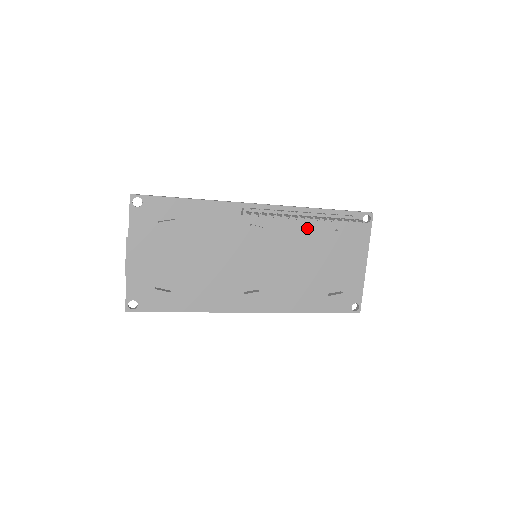
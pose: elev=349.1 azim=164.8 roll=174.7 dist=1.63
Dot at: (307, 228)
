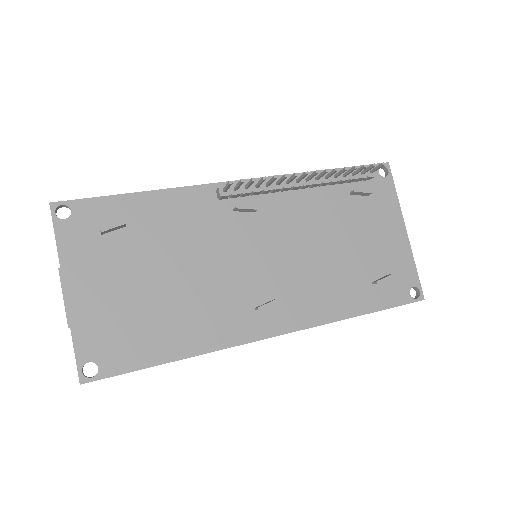
Dot at: (312, 199)
